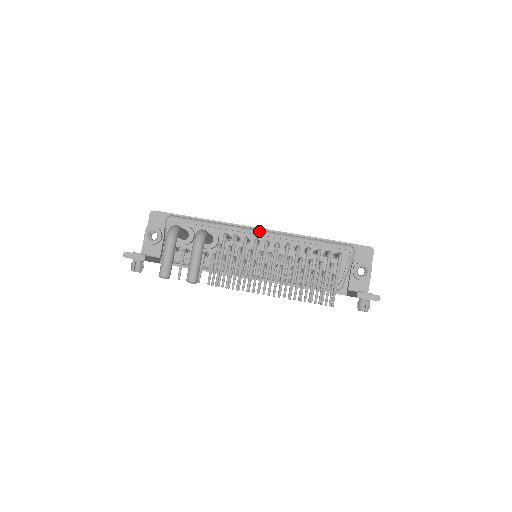
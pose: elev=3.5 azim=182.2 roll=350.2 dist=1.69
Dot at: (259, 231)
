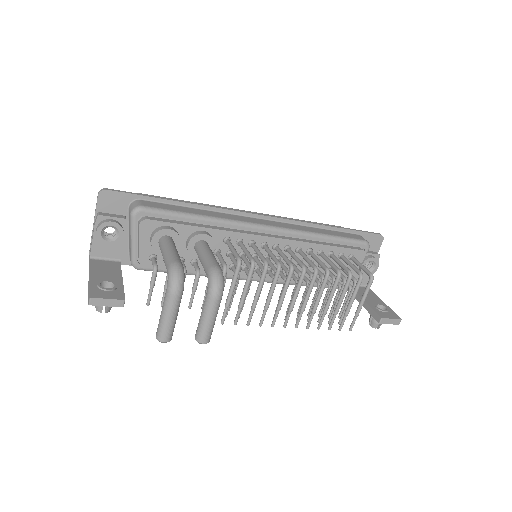
Dot at: (266, 228)
